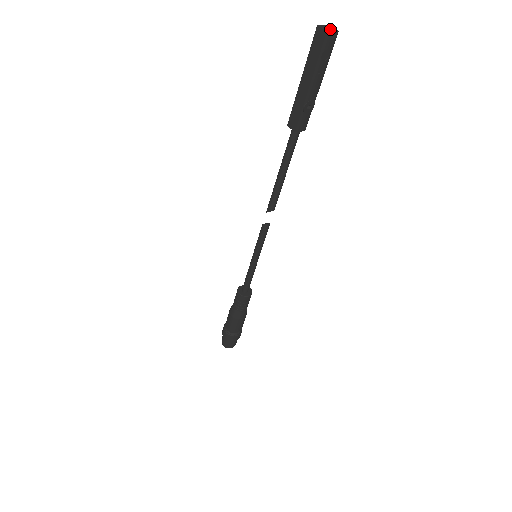
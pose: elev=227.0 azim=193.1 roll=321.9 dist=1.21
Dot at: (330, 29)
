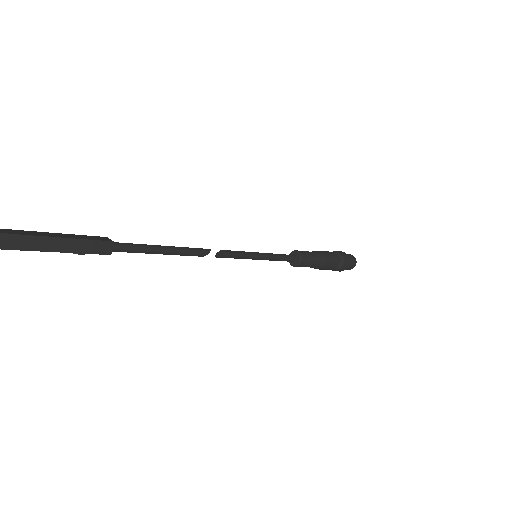
Dot at: out of frame
